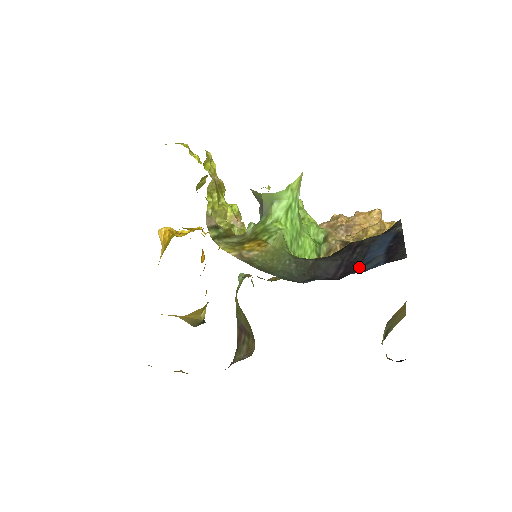
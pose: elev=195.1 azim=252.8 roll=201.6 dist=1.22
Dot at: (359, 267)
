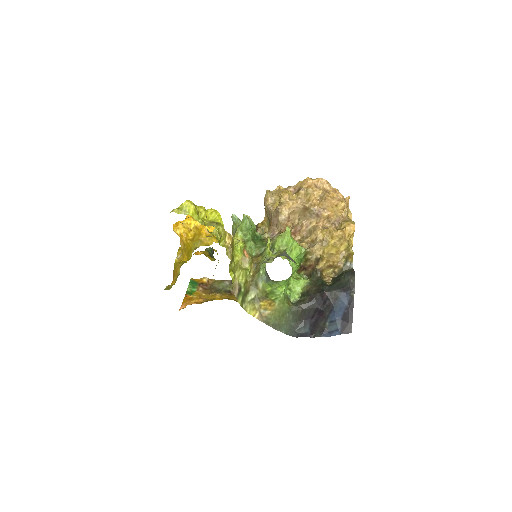
Dot at: (327, 322)
